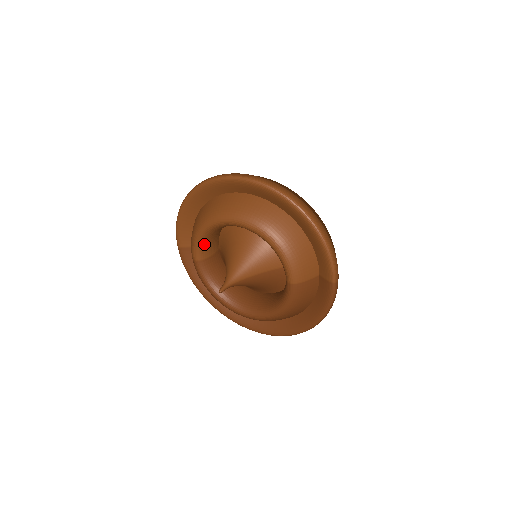
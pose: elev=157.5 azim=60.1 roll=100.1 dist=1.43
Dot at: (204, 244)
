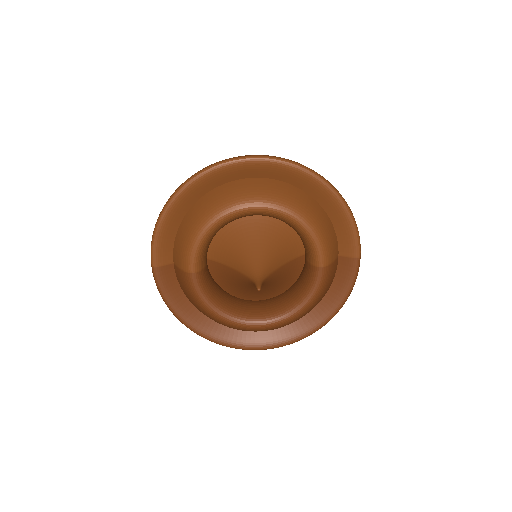
Dot at: (204, 249)
